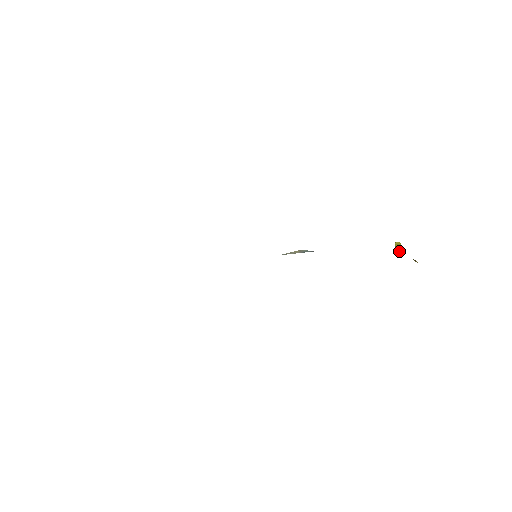
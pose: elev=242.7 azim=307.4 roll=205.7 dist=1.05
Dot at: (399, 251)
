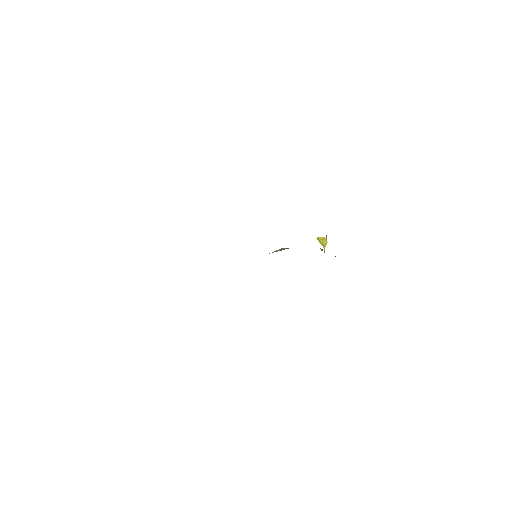
Dot at: (323, 244)
